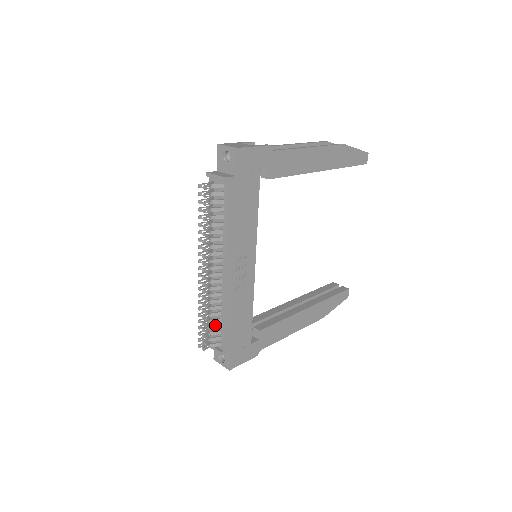
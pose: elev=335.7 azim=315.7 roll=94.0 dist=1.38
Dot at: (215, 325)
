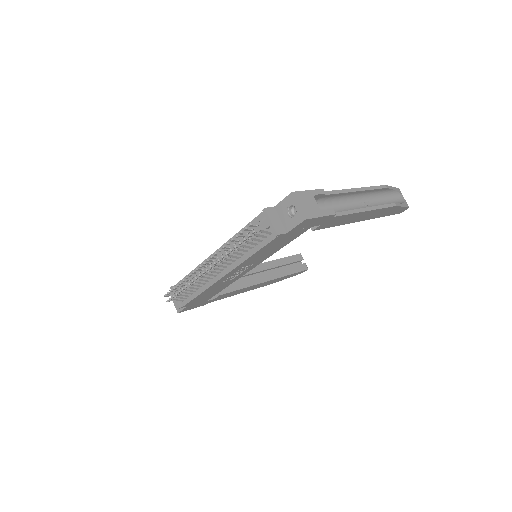
Dot at: (188, 292)
